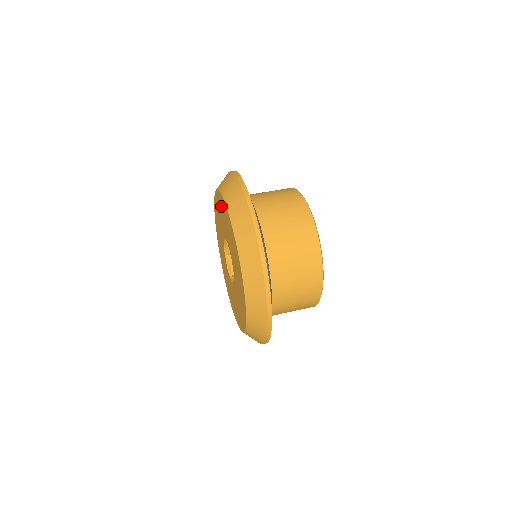
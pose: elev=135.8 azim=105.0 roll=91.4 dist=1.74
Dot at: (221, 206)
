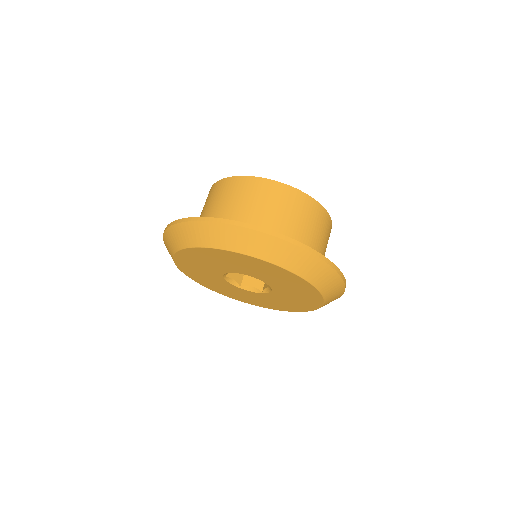
Dot at: (191, 259)
